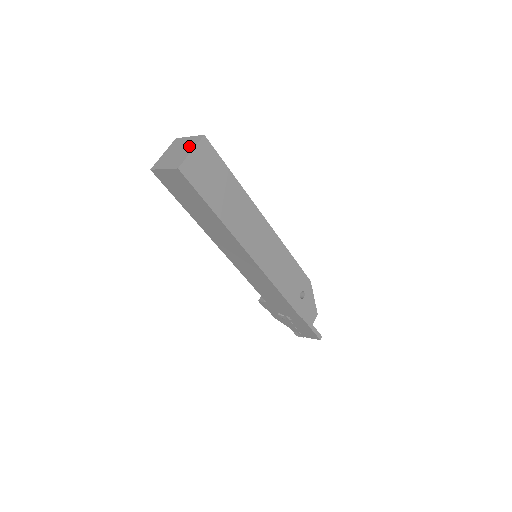
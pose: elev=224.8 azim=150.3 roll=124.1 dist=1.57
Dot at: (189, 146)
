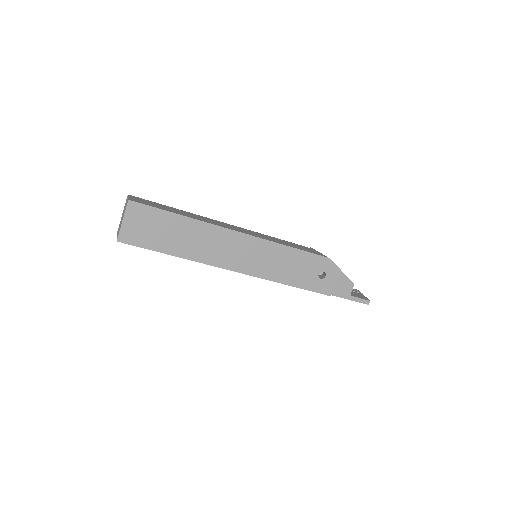
Dot at: (124, 212)
